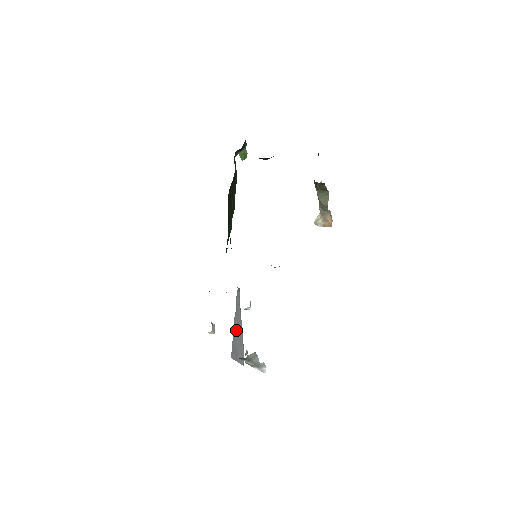
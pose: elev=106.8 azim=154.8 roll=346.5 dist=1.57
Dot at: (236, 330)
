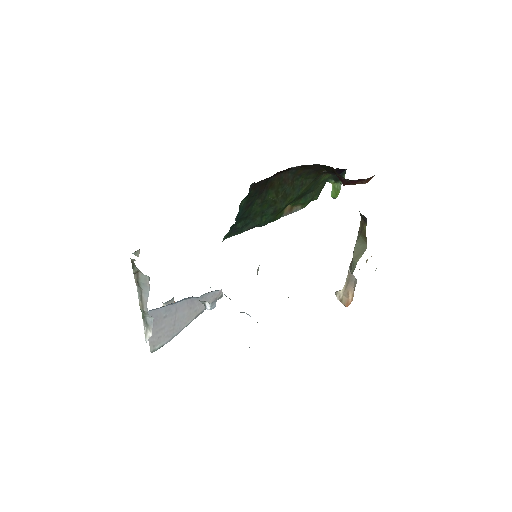
Dot at: (178, 311)
